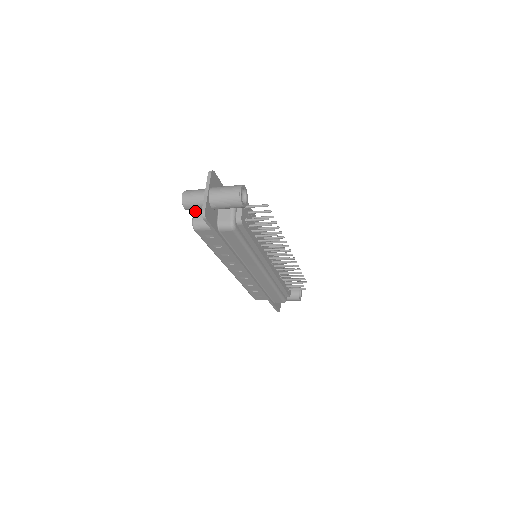
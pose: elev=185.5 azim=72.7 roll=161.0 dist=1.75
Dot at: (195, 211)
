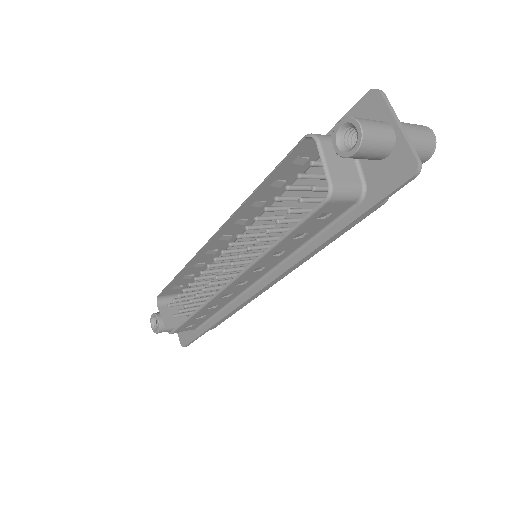
Dot at: (329, 163)
